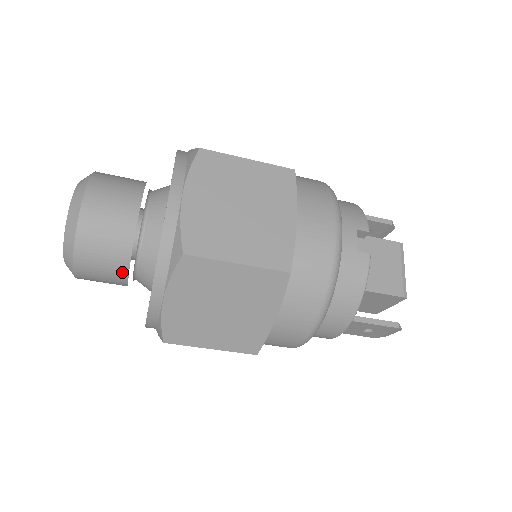
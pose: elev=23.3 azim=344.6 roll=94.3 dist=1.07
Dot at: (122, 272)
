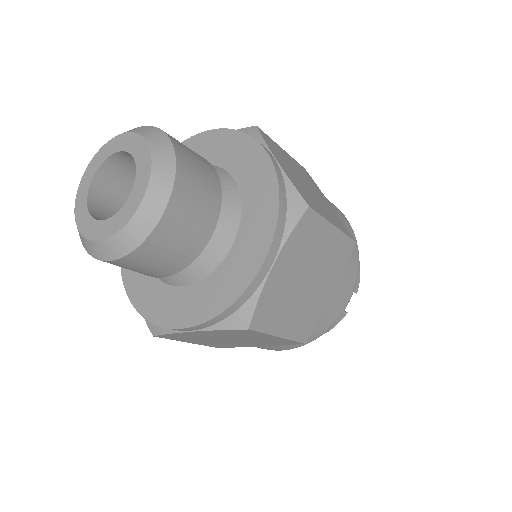
Dot at: (151, 275)
